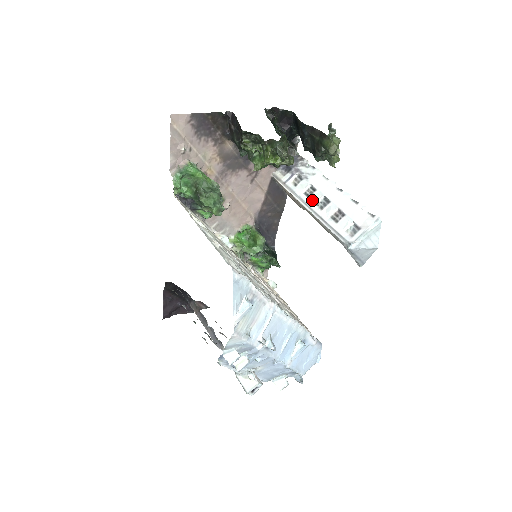
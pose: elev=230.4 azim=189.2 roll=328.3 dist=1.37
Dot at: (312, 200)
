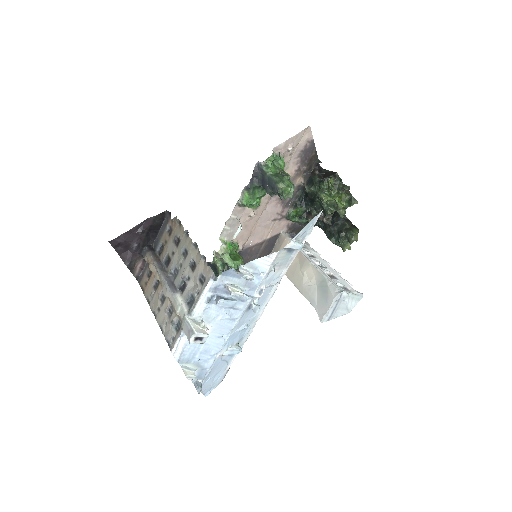
Dot at: (313, 259)
